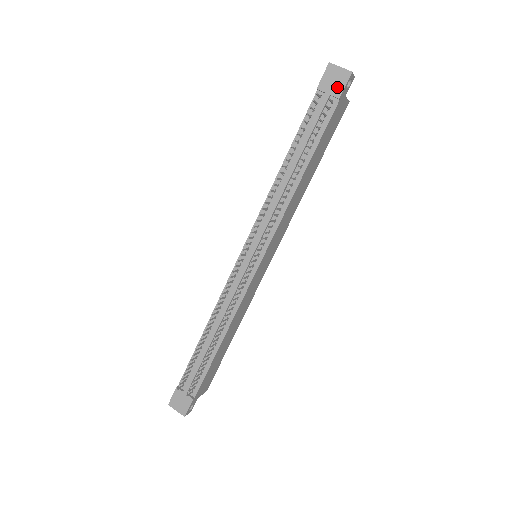
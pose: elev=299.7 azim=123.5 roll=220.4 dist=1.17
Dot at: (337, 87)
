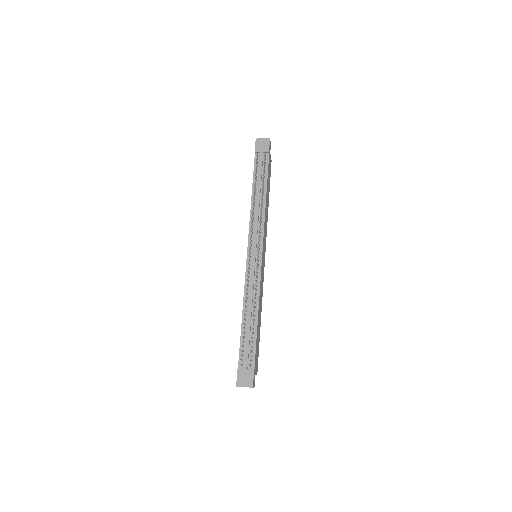
Dot at: (265, 147)
